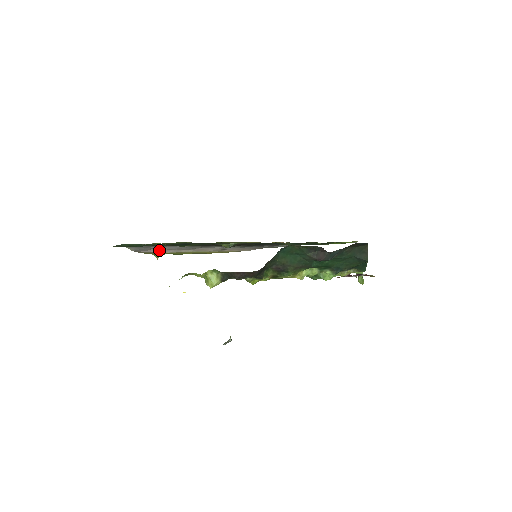
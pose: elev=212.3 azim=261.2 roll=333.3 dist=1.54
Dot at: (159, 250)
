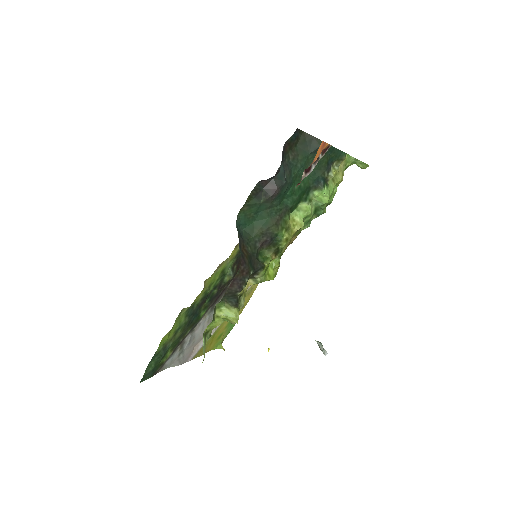
Dot at: (201, 341)
